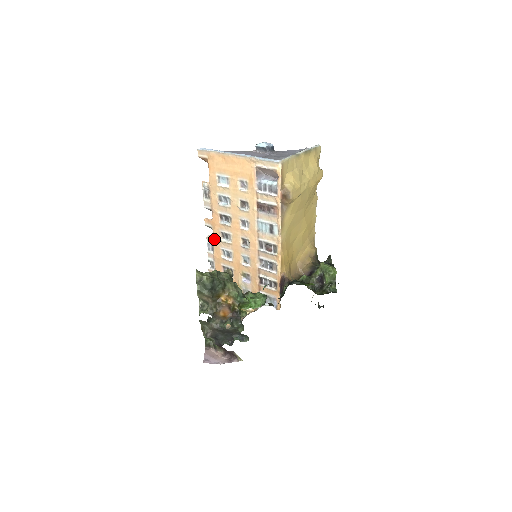
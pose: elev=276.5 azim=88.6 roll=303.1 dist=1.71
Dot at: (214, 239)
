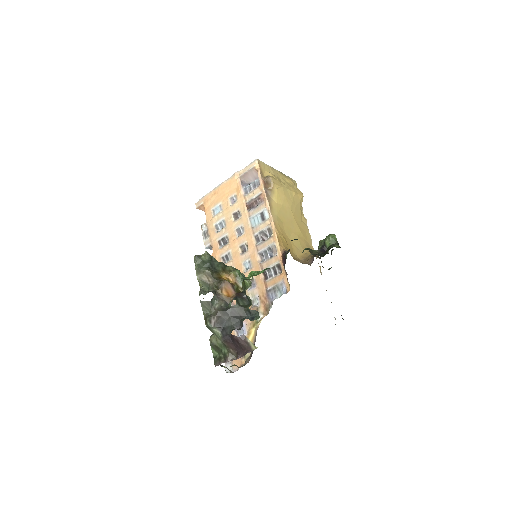
Dot at: occluded
